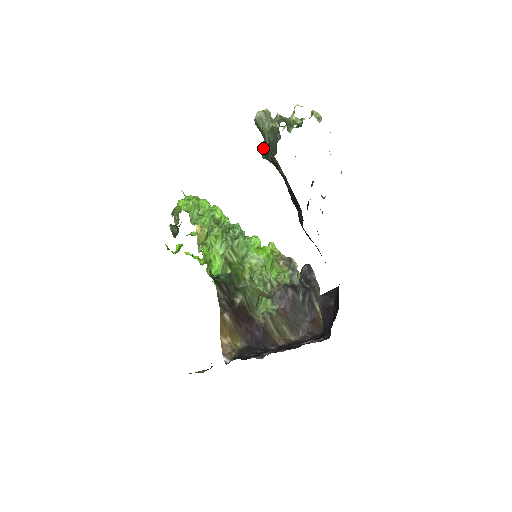
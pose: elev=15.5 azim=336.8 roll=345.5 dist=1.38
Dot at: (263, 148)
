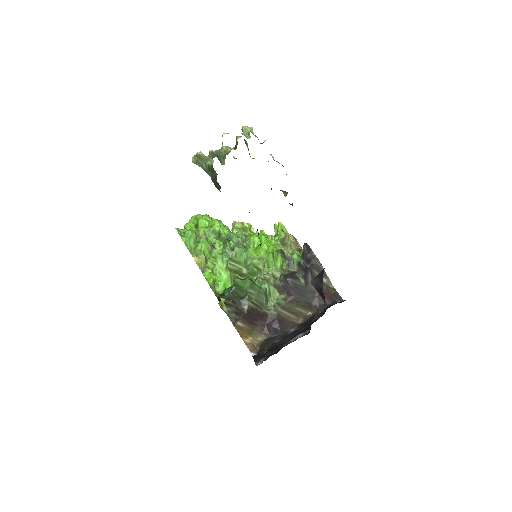
Dot at: occluded
